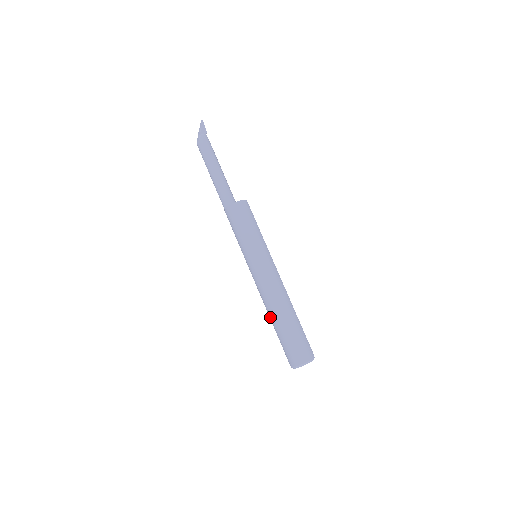
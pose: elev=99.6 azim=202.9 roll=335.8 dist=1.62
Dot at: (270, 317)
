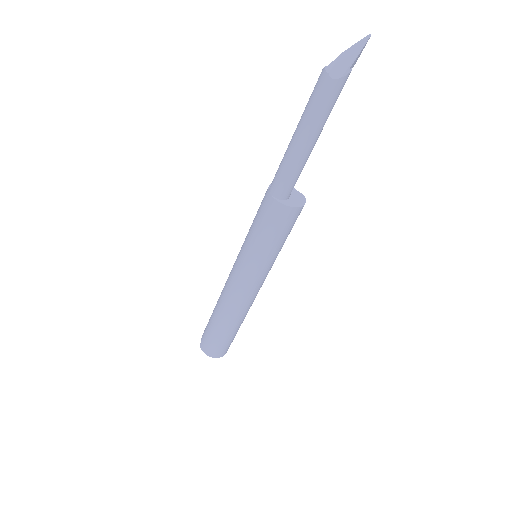
Dot at: (222, 317)
